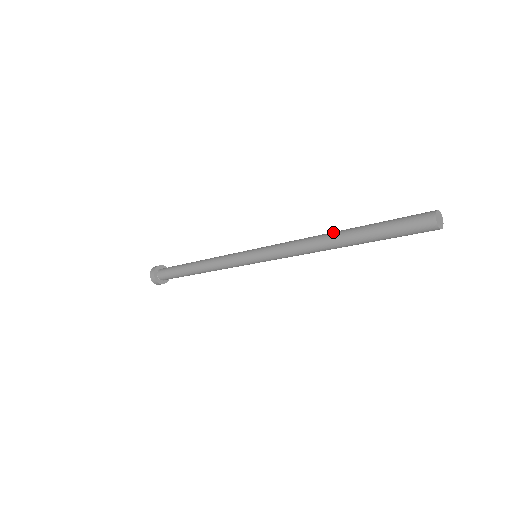
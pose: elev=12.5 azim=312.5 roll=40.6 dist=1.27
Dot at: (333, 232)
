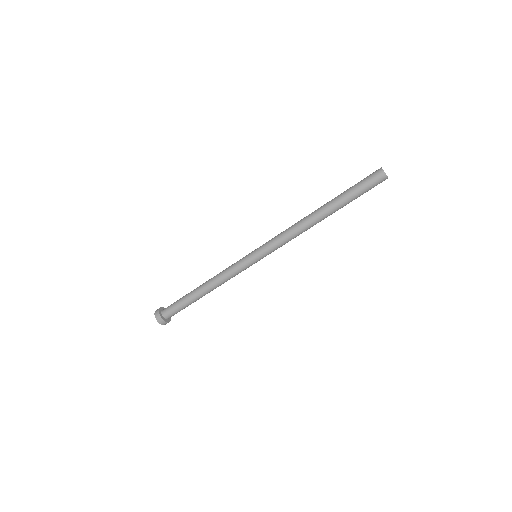
Dot at: occluded
